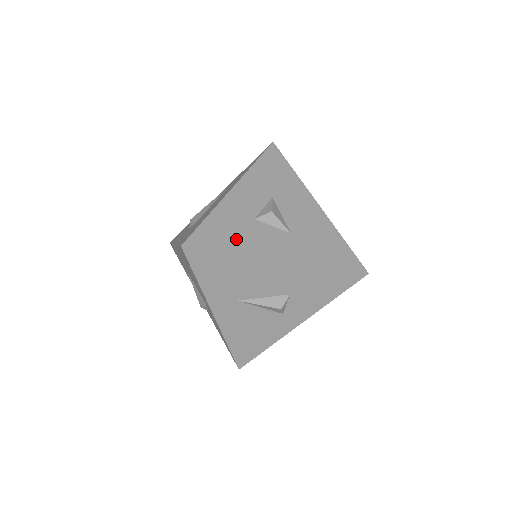
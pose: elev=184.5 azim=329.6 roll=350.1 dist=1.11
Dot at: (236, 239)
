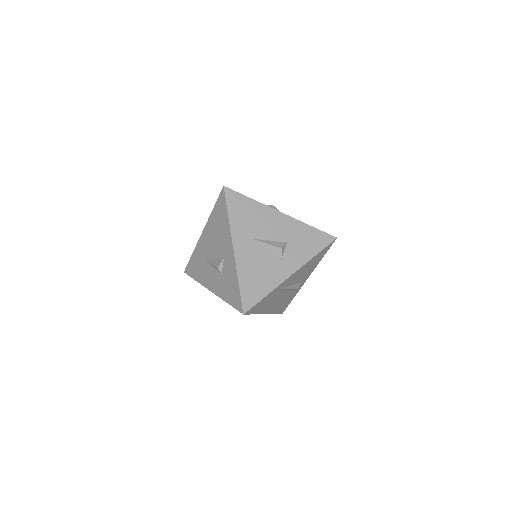
Dot at: occluded
